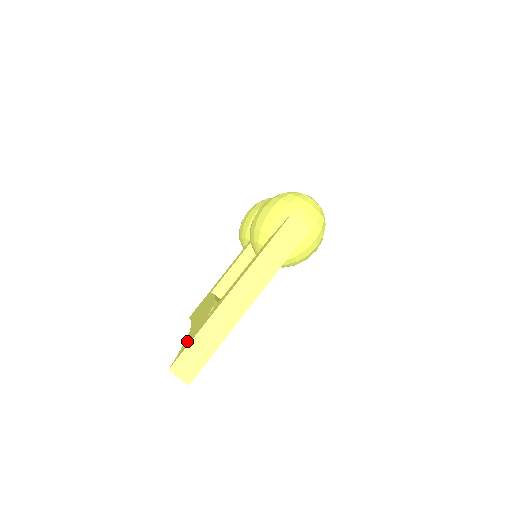
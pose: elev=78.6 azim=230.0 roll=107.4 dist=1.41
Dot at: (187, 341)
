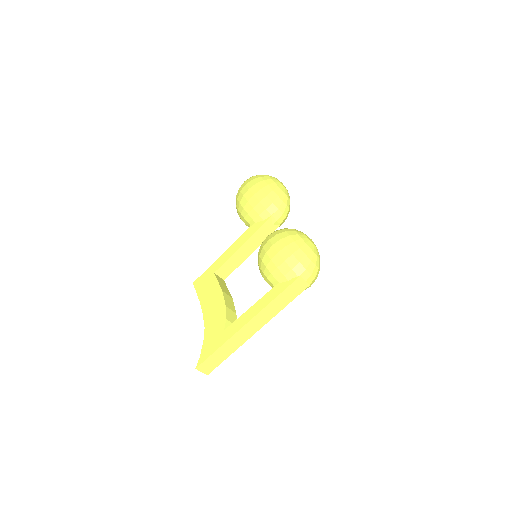
Dot at: (207, 345)
